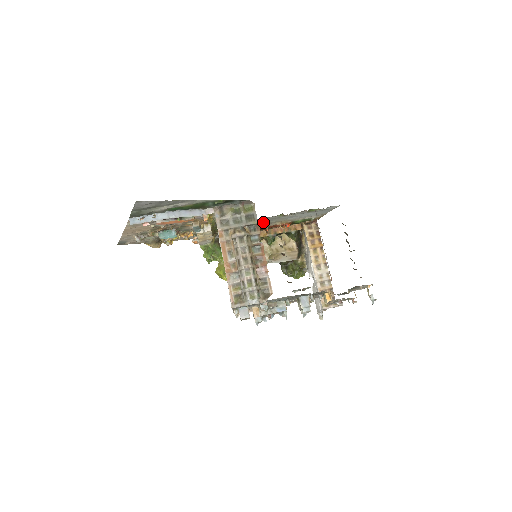
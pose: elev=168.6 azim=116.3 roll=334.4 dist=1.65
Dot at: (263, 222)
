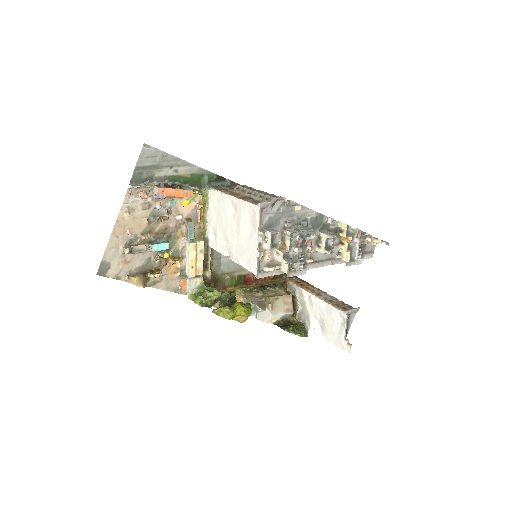
Dot at: occluded
